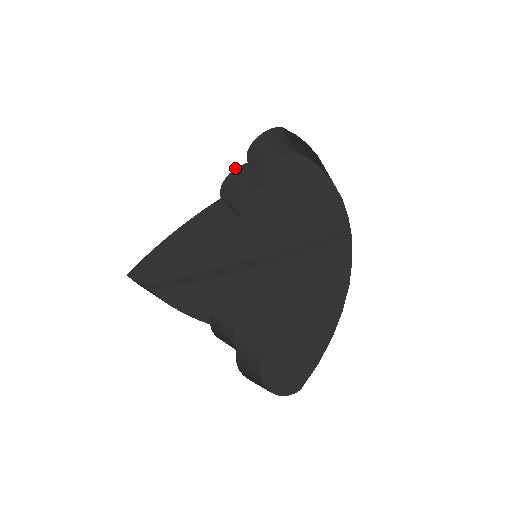
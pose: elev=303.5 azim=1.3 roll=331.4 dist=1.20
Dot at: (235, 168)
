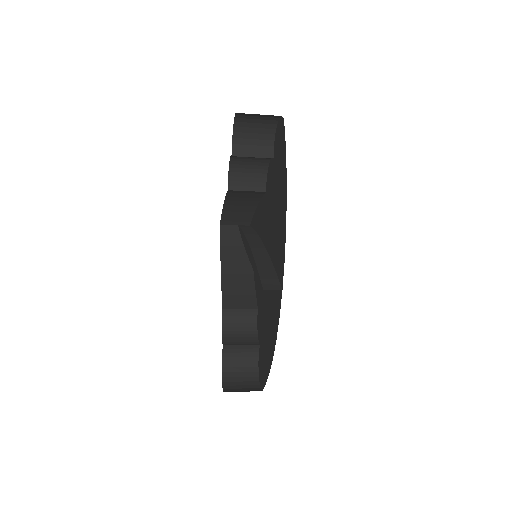
Dot at: (230, 156)
